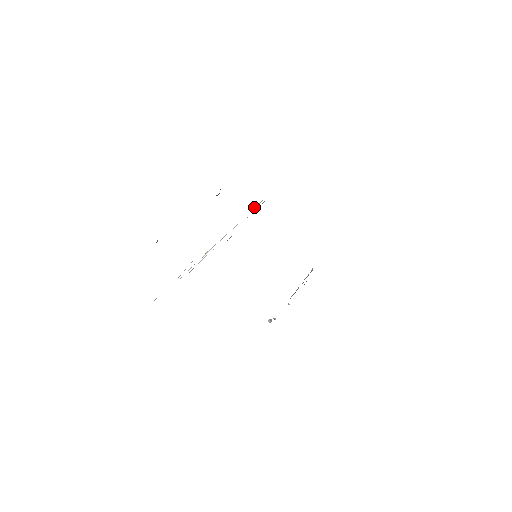
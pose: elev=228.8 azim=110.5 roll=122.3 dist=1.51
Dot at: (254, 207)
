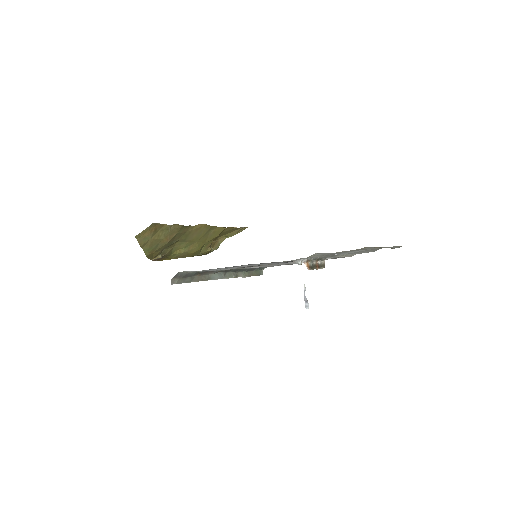
Dot at: occluded
